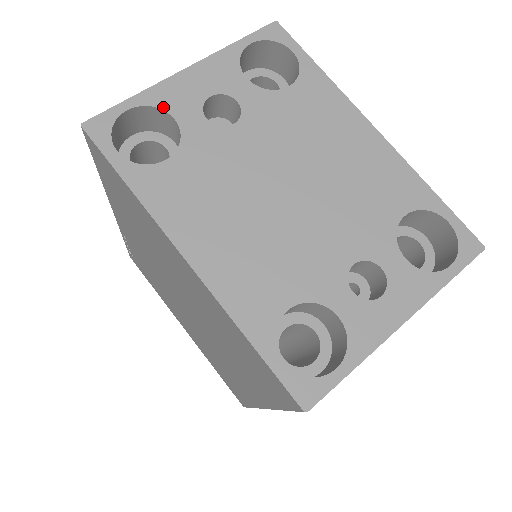
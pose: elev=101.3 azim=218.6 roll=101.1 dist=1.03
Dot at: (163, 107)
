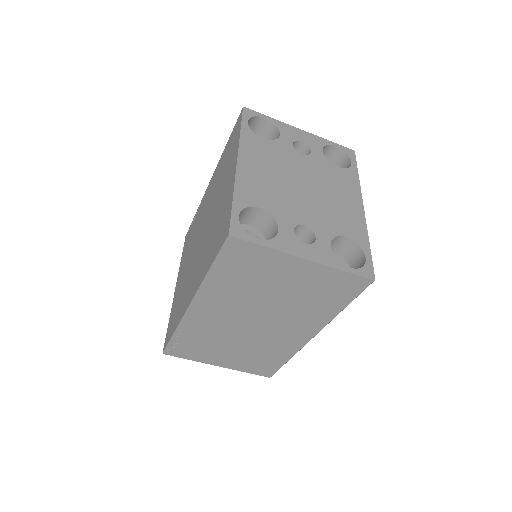
Dot at: (279, 129)
